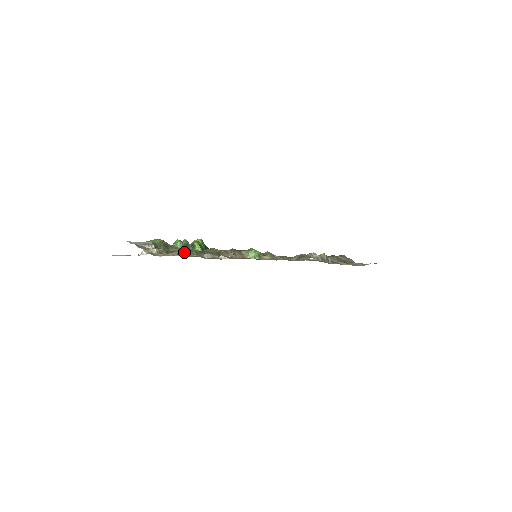
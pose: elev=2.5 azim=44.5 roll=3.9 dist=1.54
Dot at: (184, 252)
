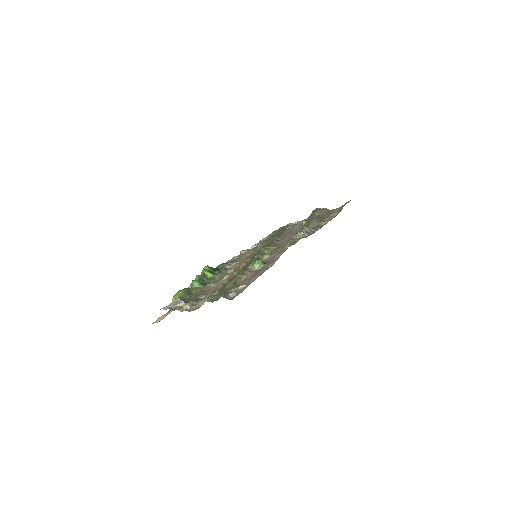
Dot at: (213, 300)
